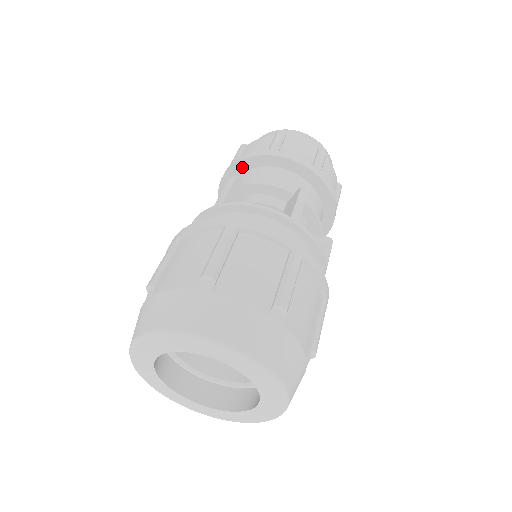
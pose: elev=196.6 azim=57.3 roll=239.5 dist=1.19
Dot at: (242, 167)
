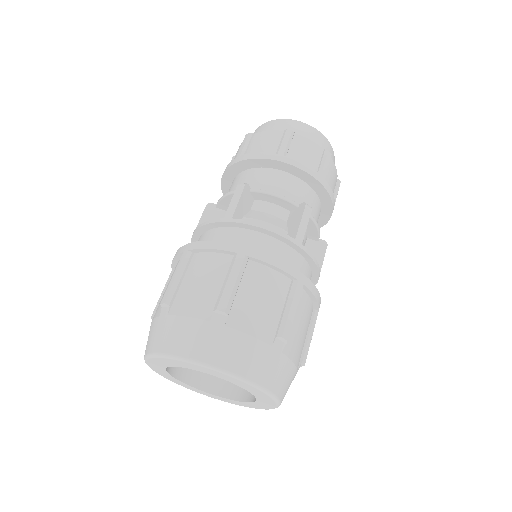
Dot at: (249, 165)
